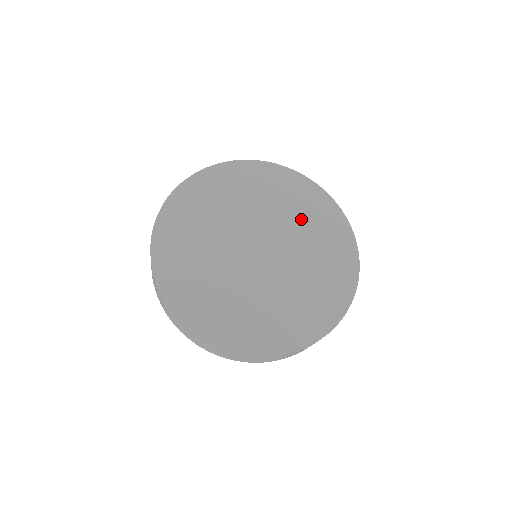
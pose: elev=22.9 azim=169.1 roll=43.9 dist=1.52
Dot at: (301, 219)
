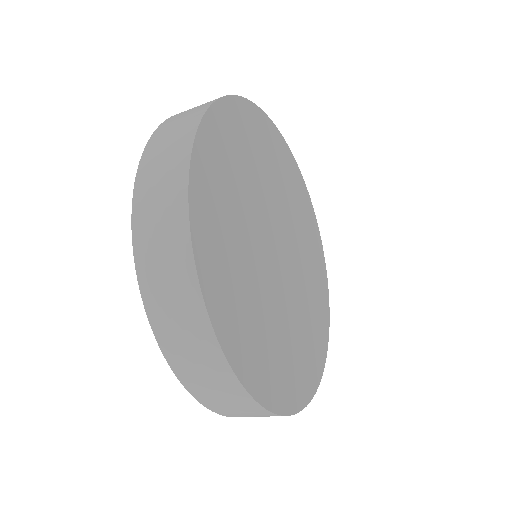
Dot at: (302, 231)
